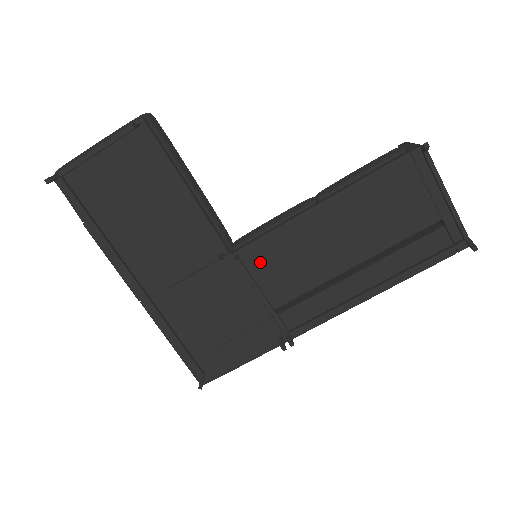
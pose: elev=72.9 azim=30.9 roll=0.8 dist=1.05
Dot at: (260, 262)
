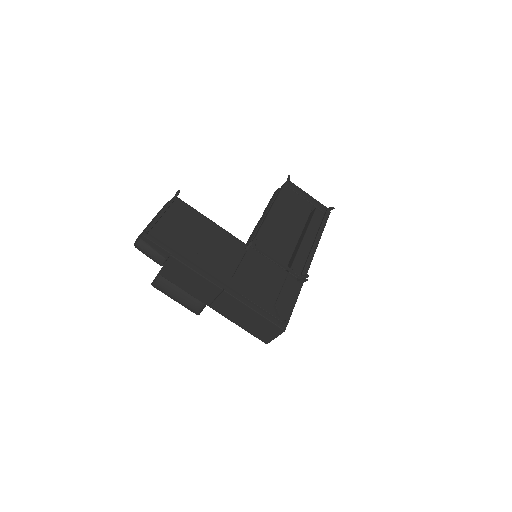
Dot at: (265, 246)
